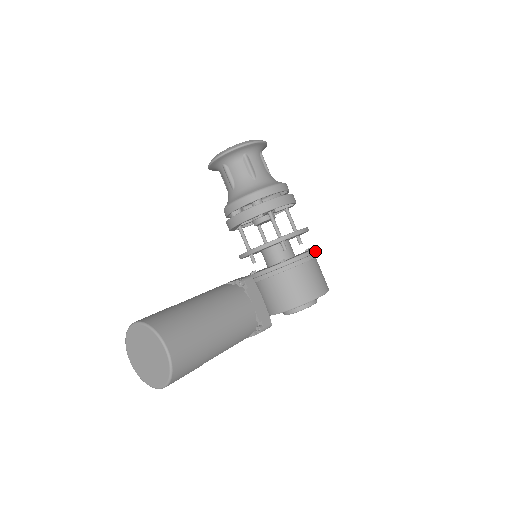
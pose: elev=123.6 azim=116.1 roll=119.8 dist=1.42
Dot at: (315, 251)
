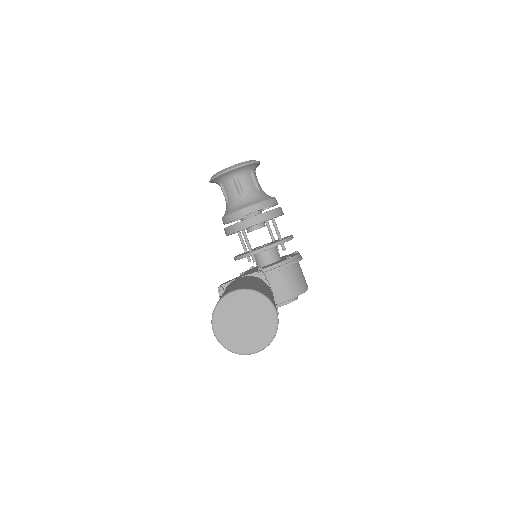
Dot at: occluded
